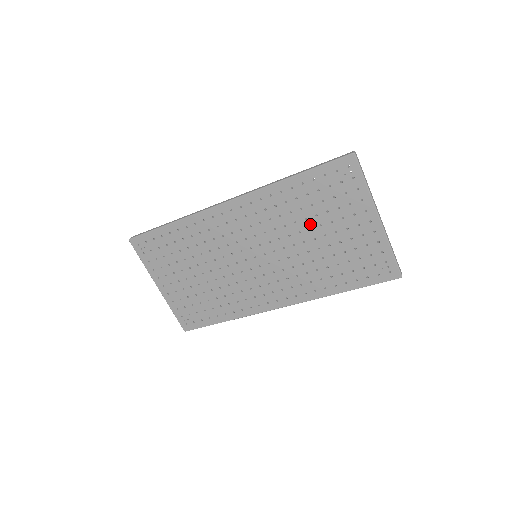
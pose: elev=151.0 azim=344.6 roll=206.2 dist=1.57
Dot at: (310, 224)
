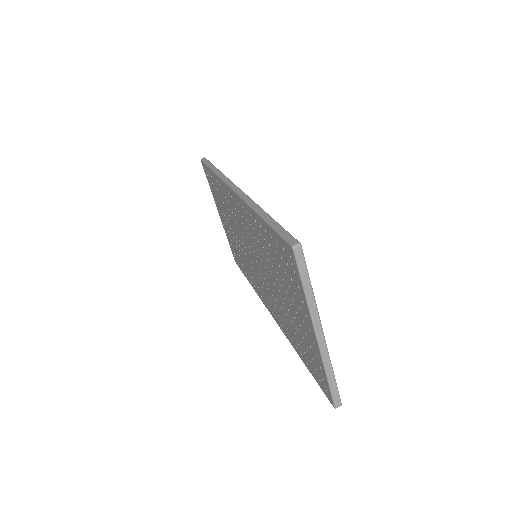
Dot at: (275, 274)
